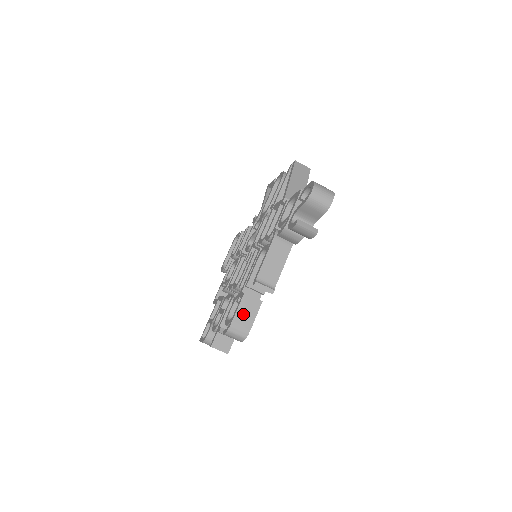
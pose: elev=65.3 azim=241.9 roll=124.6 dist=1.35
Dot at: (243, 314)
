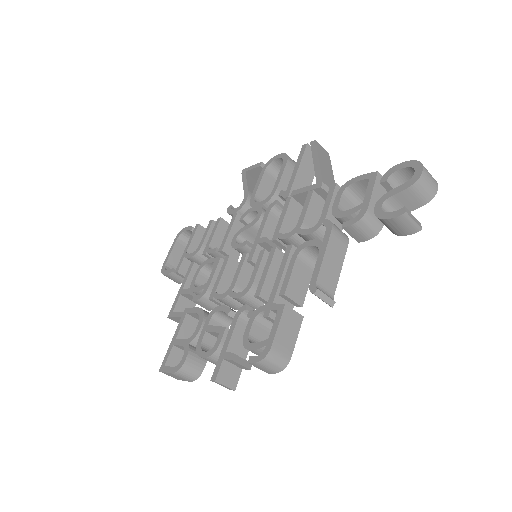
Dot at: (284, 334)
